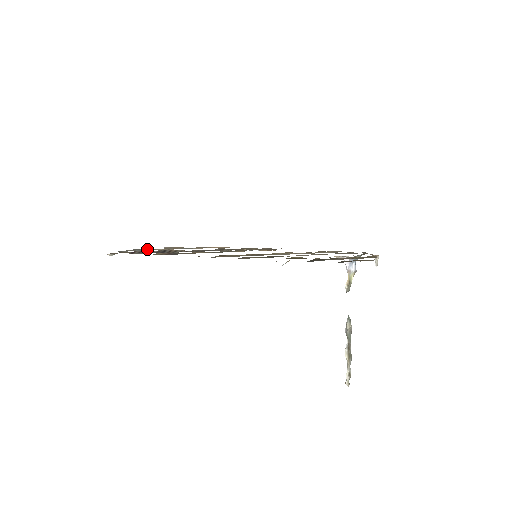
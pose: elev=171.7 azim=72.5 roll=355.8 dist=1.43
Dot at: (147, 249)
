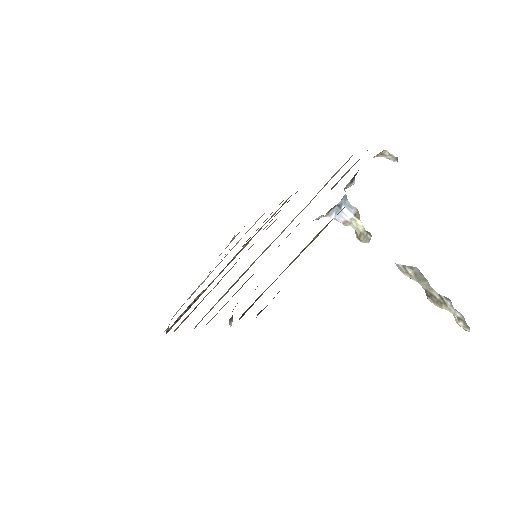
Dot at: (191, 295)
